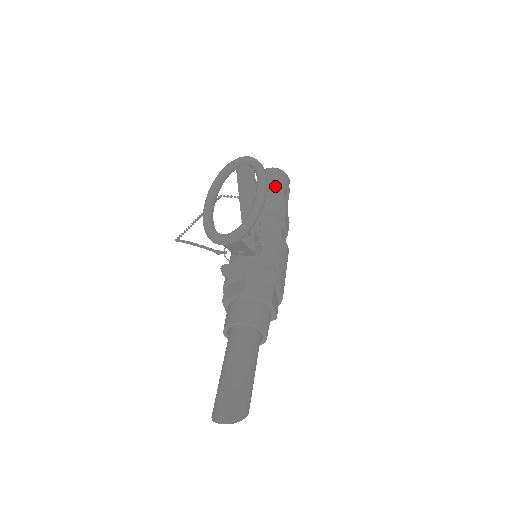
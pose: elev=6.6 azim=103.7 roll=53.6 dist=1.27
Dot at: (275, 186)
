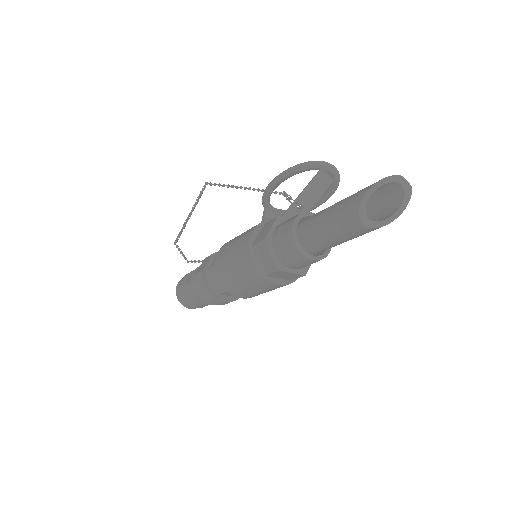
Dot at: occluded
